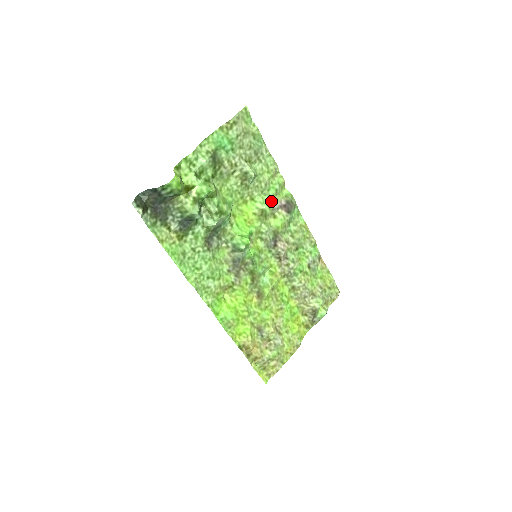
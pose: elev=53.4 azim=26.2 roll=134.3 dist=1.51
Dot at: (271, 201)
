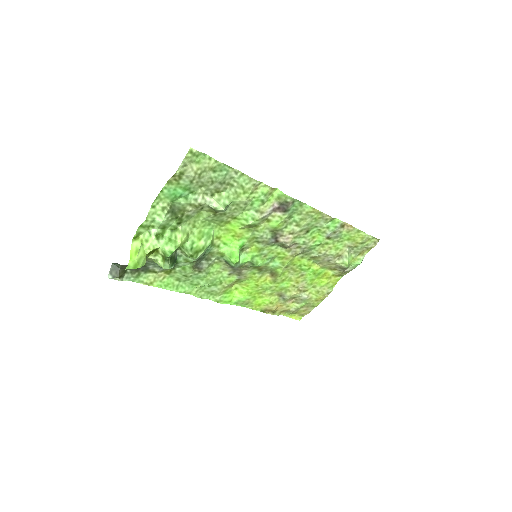
Dot at: (258, 213)
